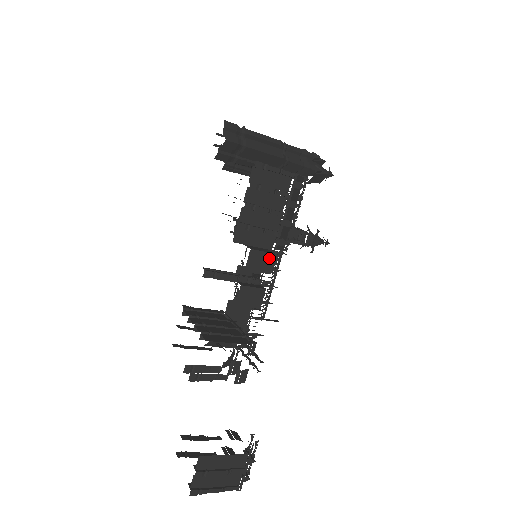
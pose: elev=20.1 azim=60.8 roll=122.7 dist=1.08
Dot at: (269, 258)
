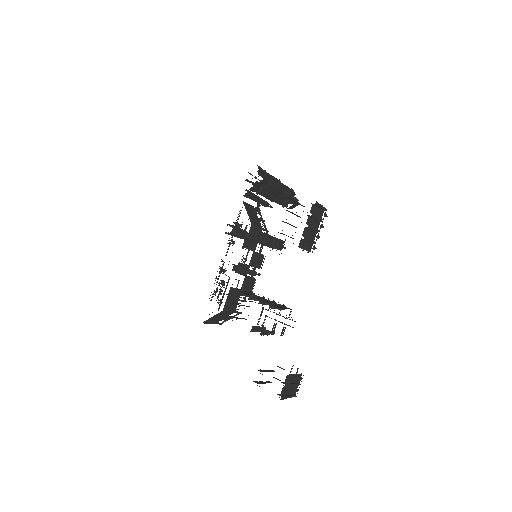
Dot at: (261, 258)
